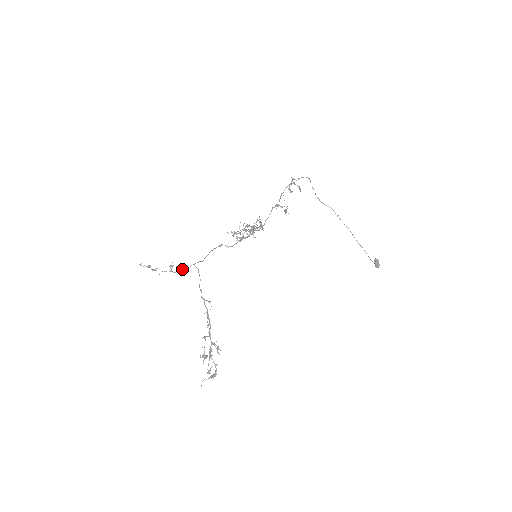
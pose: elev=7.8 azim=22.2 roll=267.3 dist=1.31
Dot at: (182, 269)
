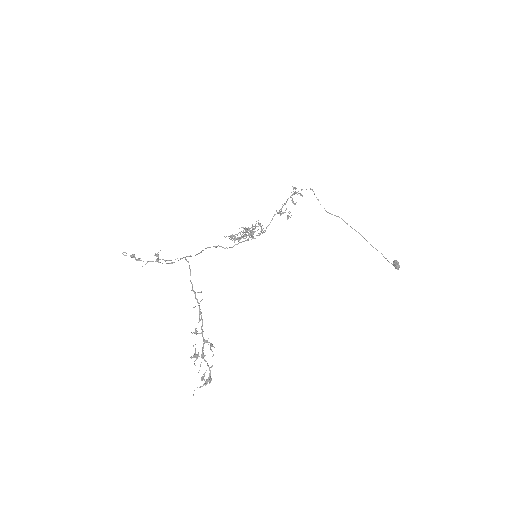
Dot at: (171, 262)
